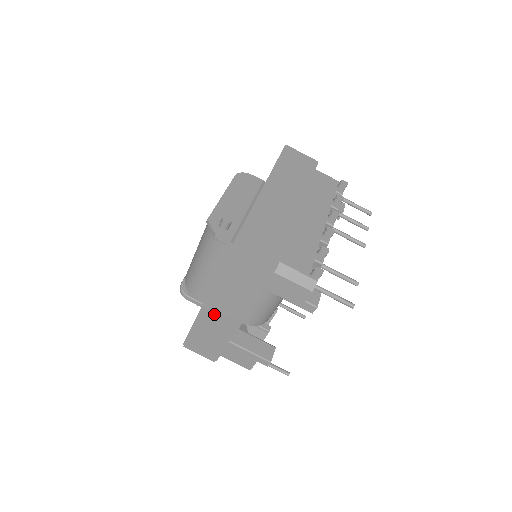
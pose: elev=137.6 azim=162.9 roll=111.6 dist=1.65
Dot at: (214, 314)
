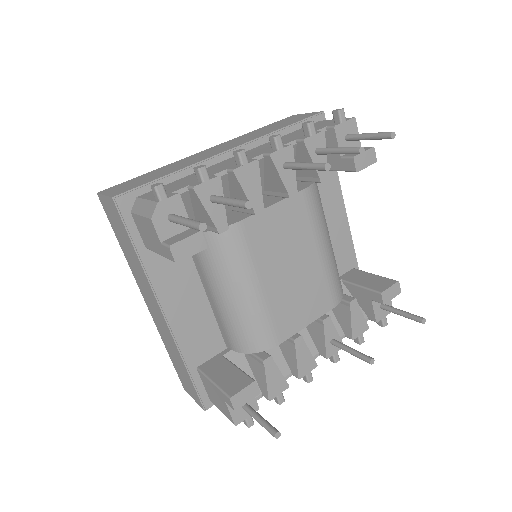
Dot at: (155, 315)
